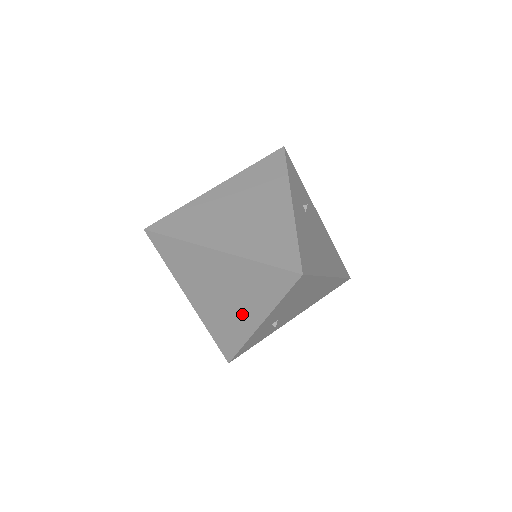
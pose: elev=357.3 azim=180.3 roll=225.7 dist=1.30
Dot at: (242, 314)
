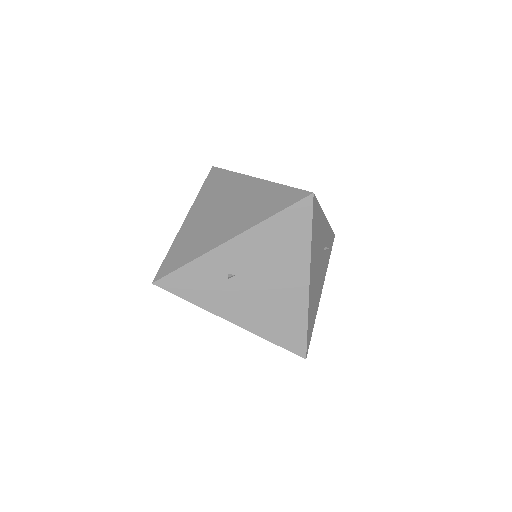
Dot at: (223, 229)
